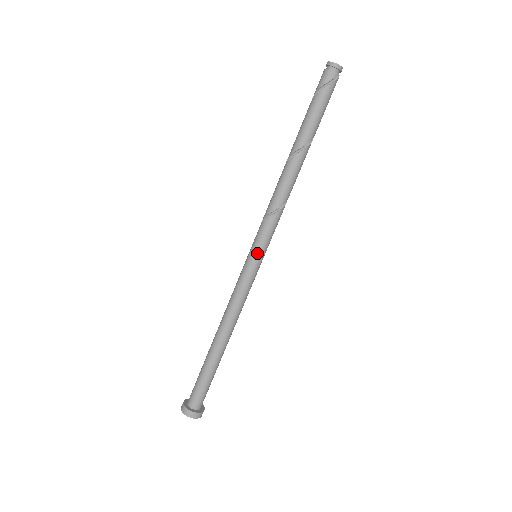
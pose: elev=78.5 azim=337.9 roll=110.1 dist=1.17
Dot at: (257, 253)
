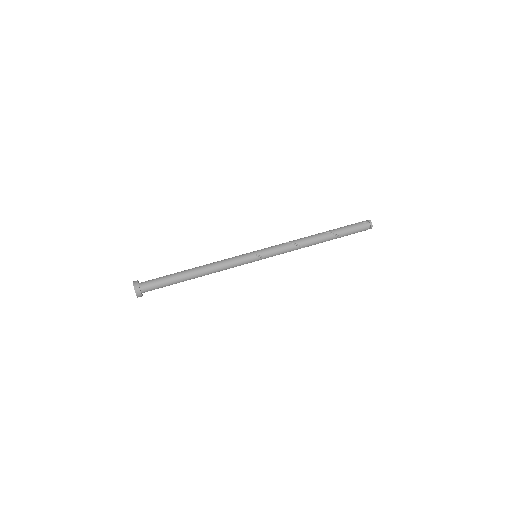
Dot at: (257, 250)
